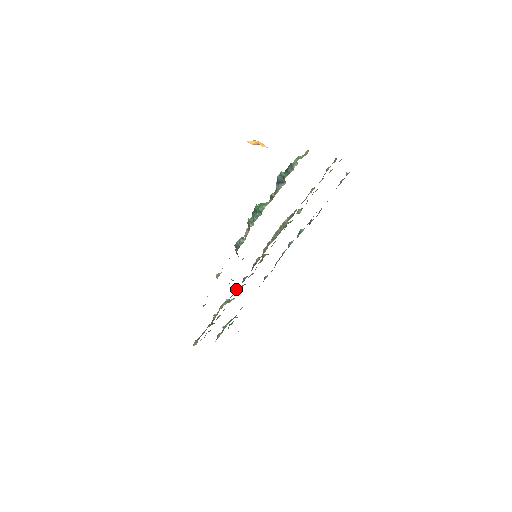
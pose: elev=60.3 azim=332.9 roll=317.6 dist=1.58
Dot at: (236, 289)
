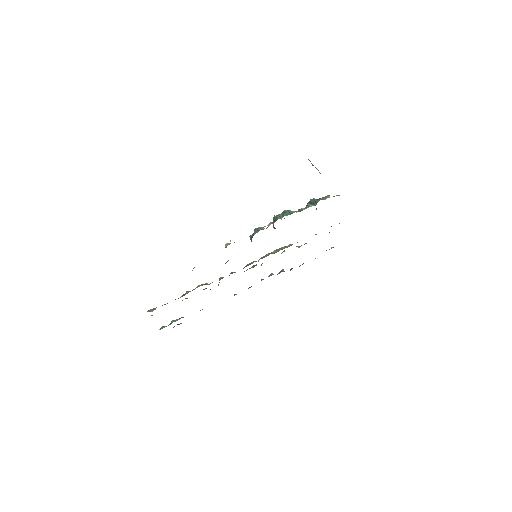
Dot at: (220, 278)
